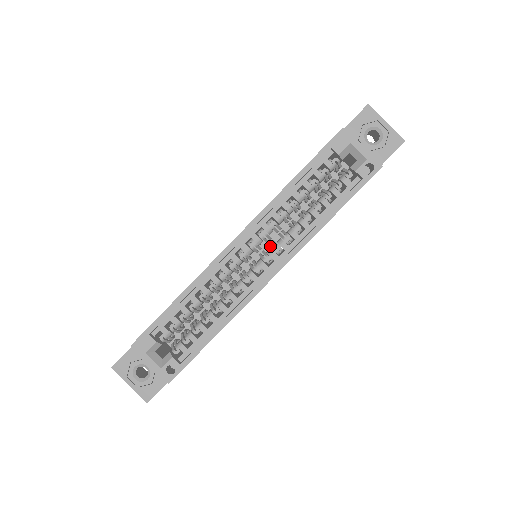
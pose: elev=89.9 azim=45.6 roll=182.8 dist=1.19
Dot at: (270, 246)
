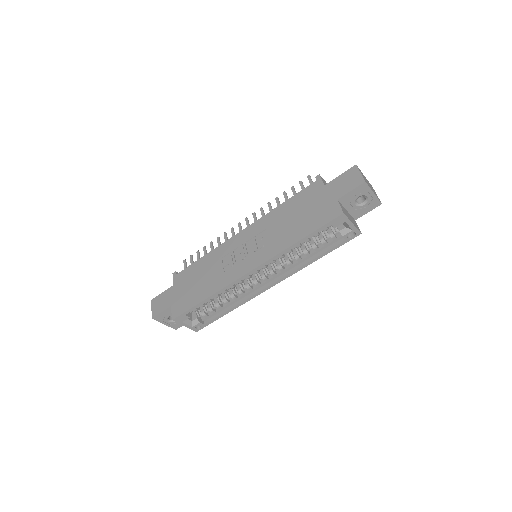
Dot at: (271, 265)
